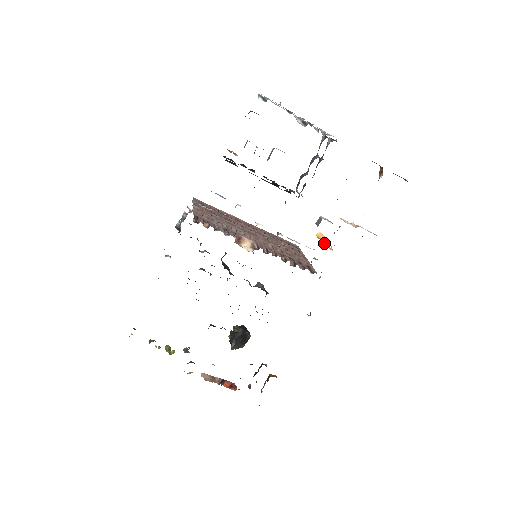
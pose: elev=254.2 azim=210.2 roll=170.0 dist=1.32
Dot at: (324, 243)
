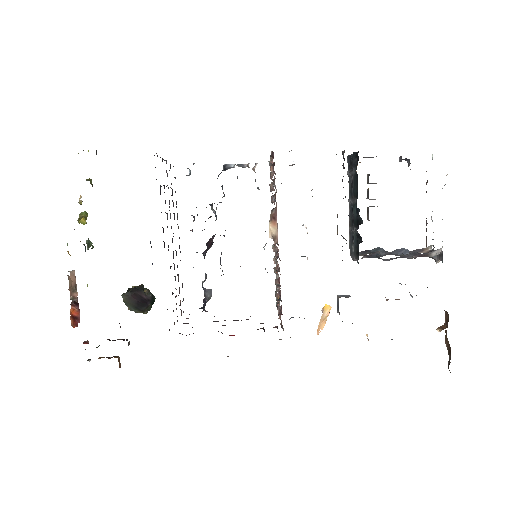
Dot at: (321, 320)
